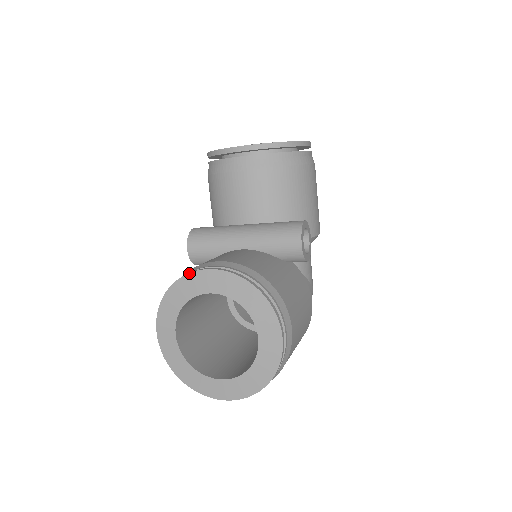
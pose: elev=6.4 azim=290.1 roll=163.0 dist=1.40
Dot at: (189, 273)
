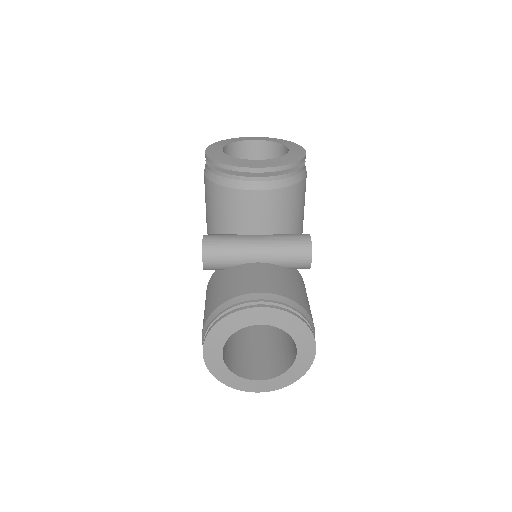
Dot at: (242, 310)
